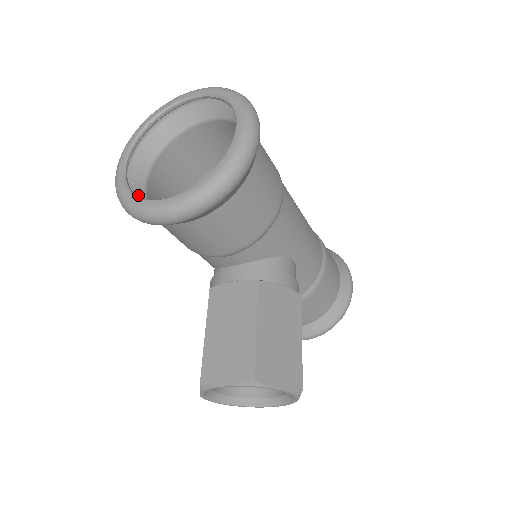
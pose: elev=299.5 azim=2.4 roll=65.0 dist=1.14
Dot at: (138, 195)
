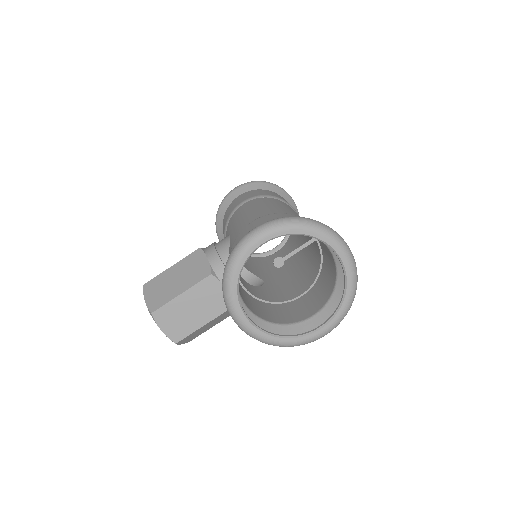
Dot at: occluded
